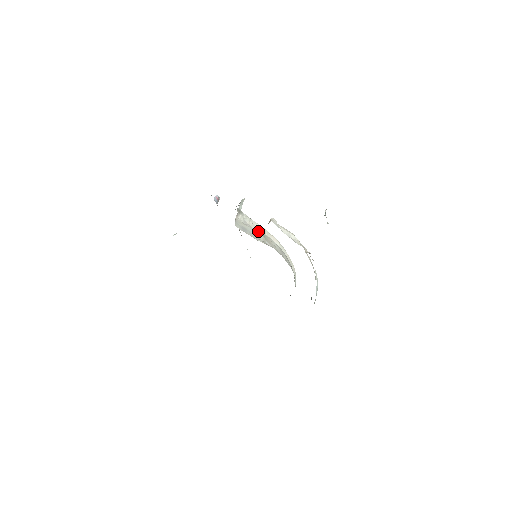
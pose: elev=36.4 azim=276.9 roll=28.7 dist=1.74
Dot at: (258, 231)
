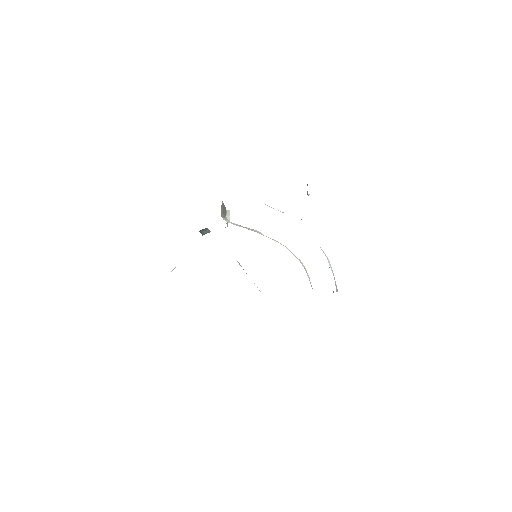
Dot at: occluded
